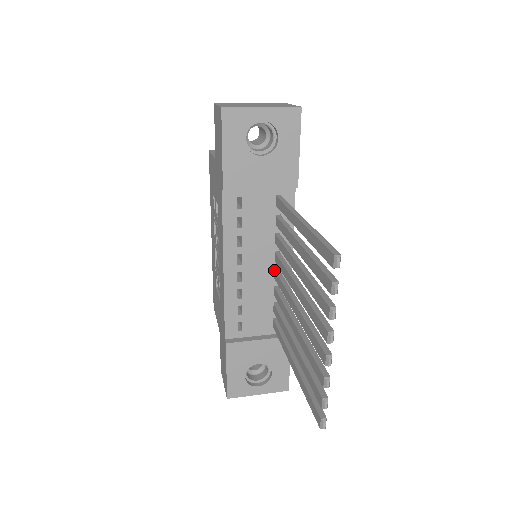
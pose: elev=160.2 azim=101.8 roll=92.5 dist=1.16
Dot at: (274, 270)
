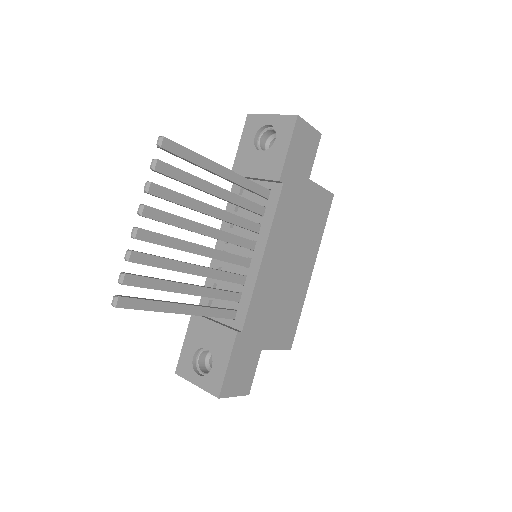
Dot at: (248, 258)
